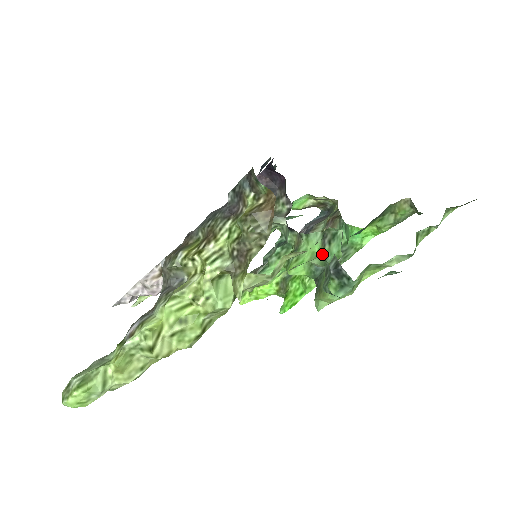
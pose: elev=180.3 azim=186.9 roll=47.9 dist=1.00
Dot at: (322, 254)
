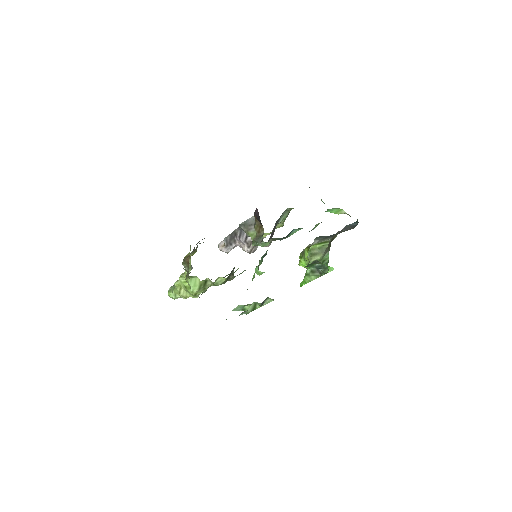
Dot at: occluded
